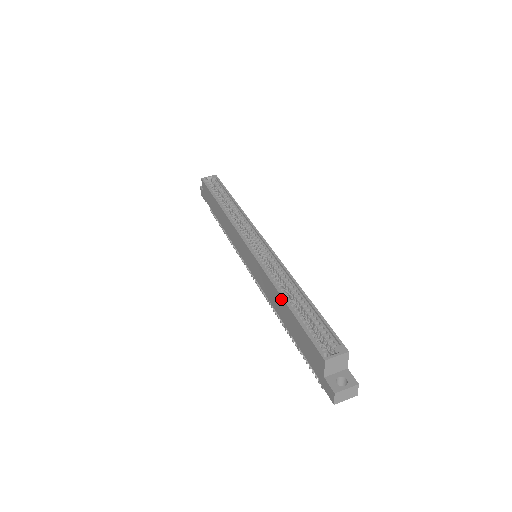
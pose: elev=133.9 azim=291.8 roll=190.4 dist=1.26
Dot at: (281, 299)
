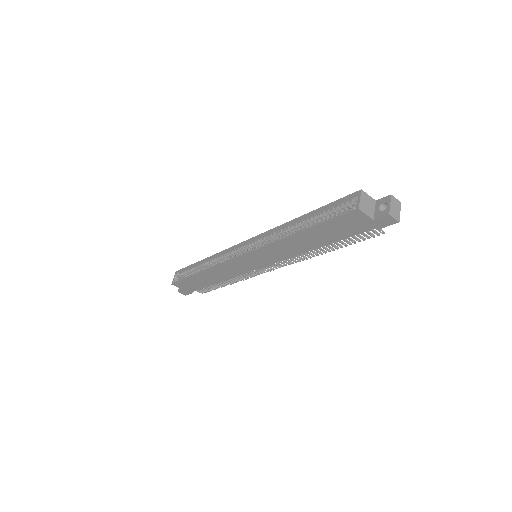
Dot at: (297, 236)
